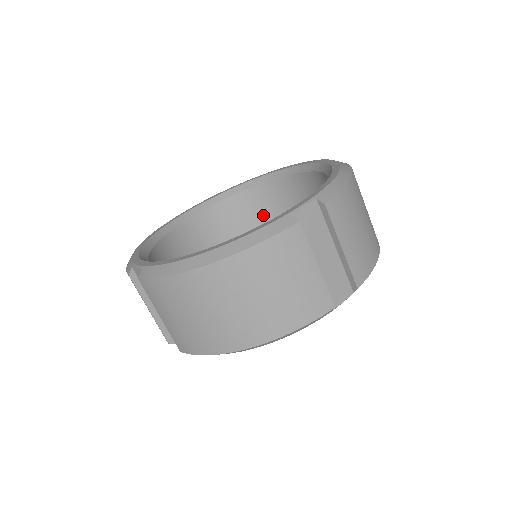
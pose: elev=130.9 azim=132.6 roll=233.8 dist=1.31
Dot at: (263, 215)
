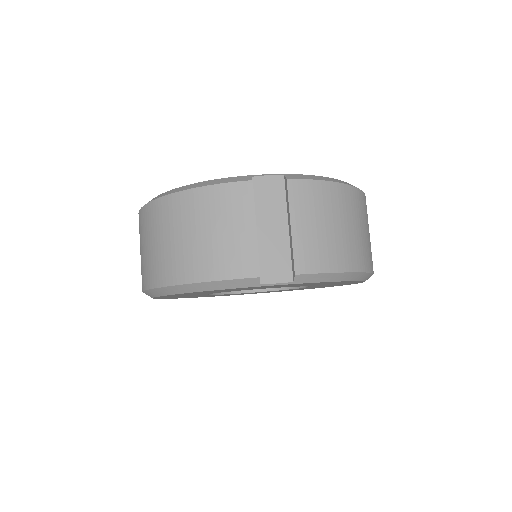
Dot at: occluded
